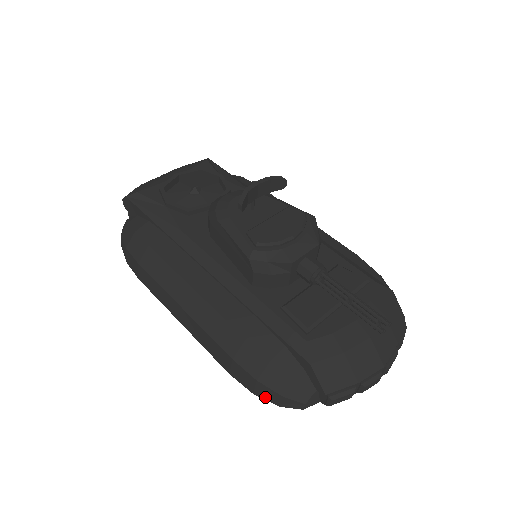
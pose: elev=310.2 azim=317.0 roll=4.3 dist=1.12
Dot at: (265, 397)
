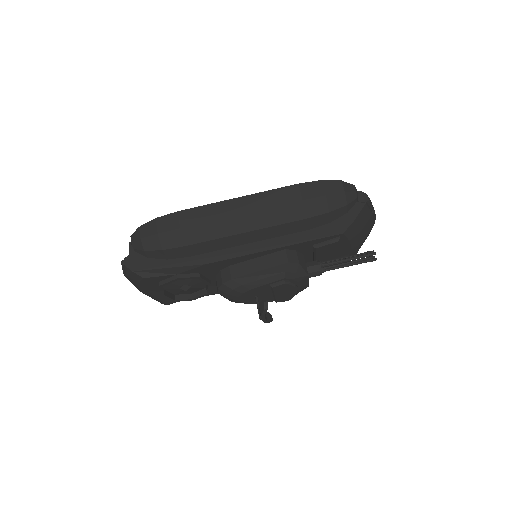
Dot at: occluded
